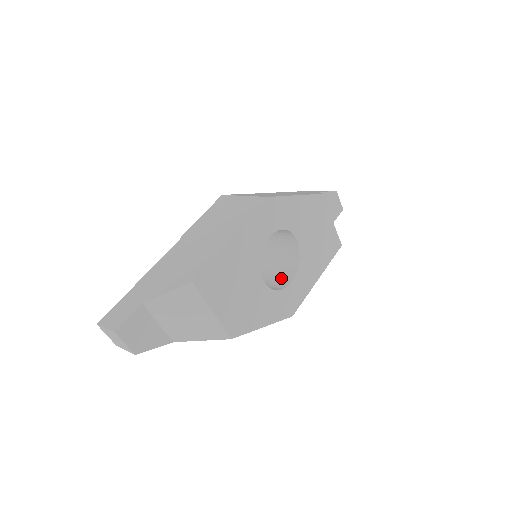
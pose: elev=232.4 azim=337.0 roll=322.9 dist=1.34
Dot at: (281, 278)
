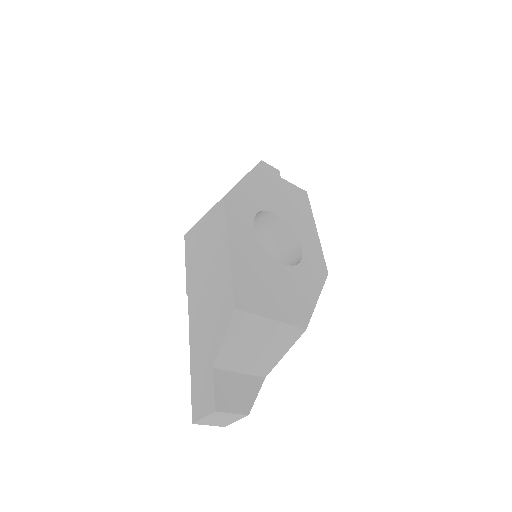
Dot at: (291, 254)
